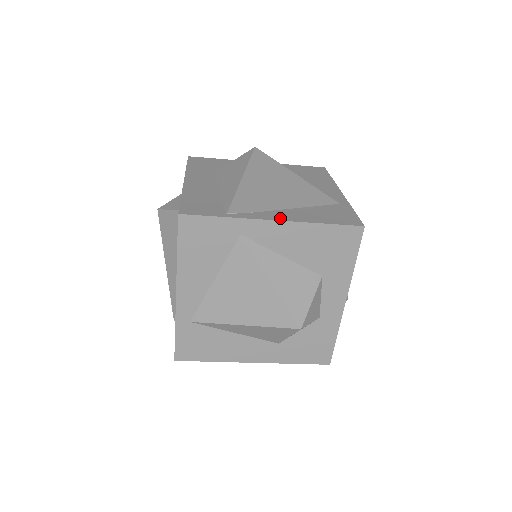
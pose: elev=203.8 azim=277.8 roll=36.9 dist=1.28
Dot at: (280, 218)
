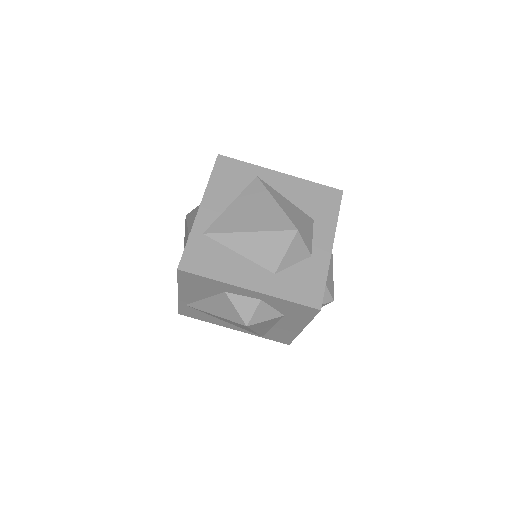
Dot at: (285, 176)
